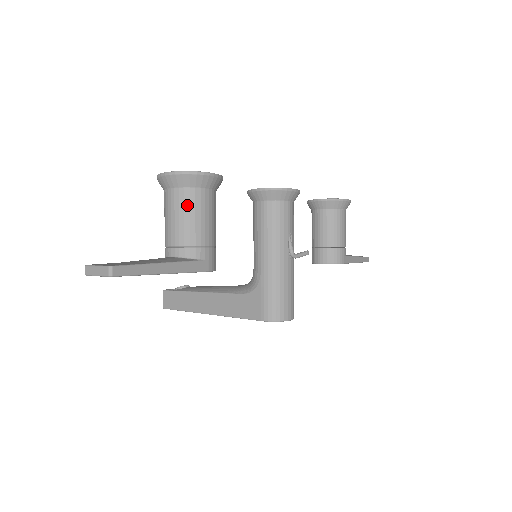
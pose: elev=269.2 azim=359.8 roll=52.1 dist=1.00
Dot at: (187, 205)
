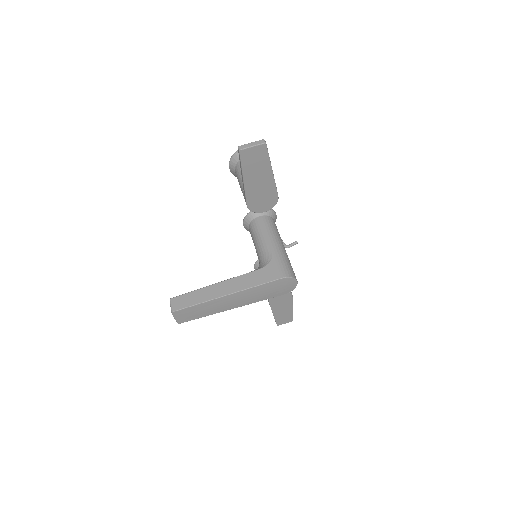
Dot at: occluded
